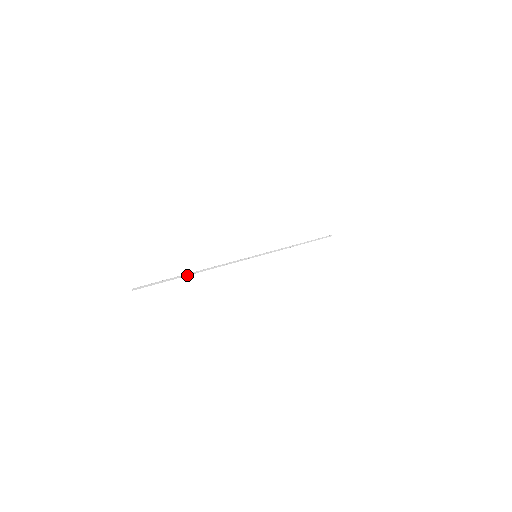
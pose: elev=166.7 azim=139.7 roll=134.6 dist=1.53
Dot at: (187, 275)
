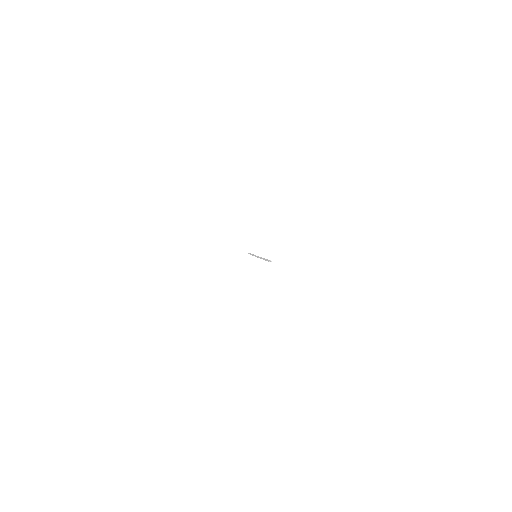
Dot at: (263, 259)
